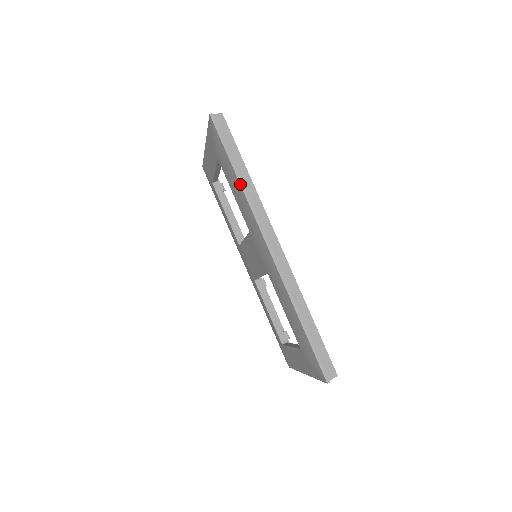
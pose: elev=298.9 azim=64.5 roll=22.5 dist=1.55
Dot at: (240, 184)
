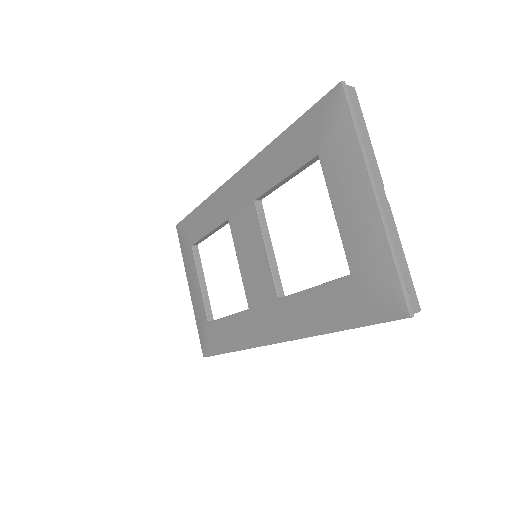
Dot at: (204, 201)
